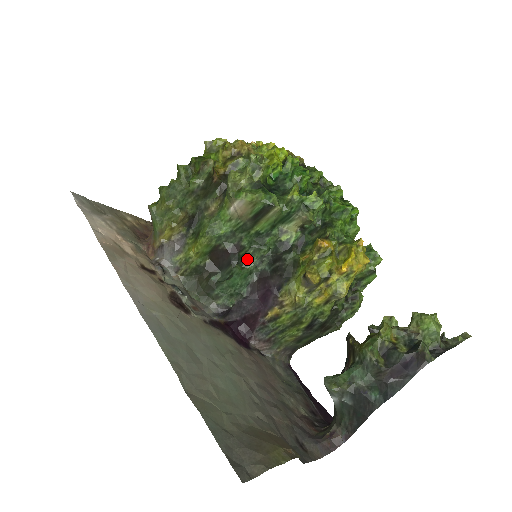
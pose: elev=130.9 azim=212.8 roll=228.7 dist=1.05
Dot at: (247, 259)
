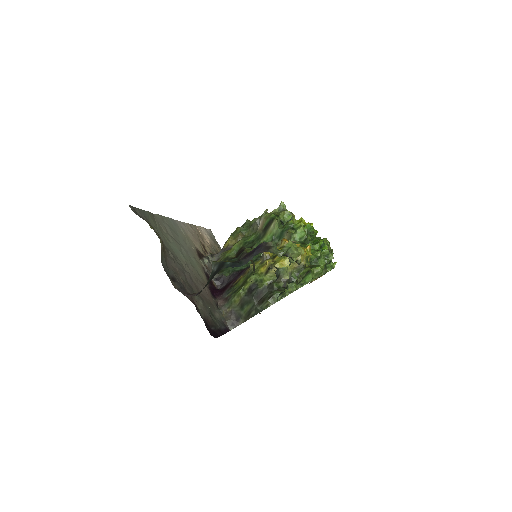
Dot at: occluded
